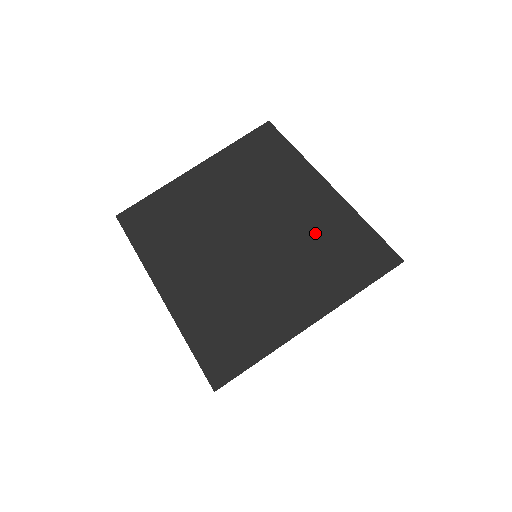
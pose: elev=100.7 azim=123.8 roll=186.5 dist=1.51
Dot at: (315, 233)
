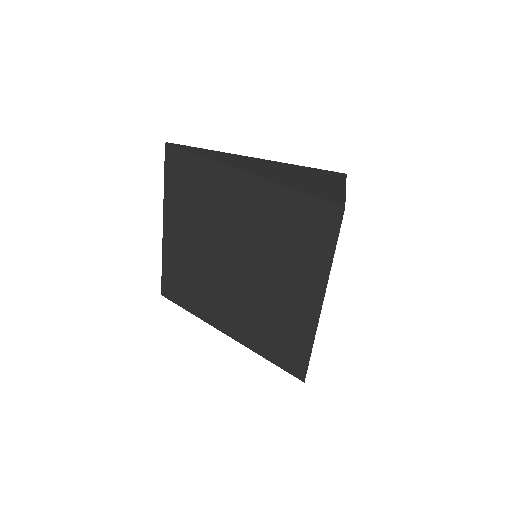
Dot at: (269, 227)
